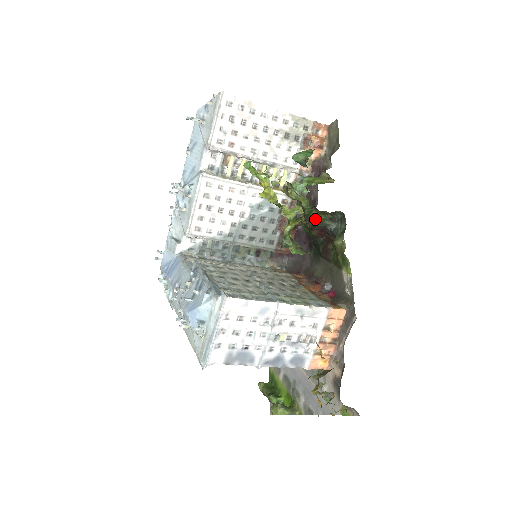
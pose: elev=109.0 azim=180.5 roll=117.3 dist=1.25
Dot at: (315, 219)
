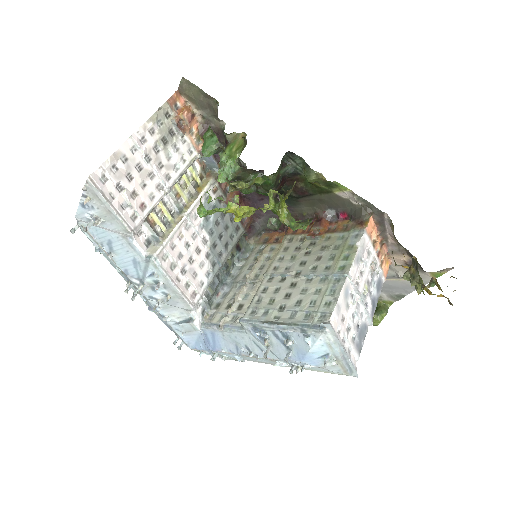
Dot at: (274, 181)
